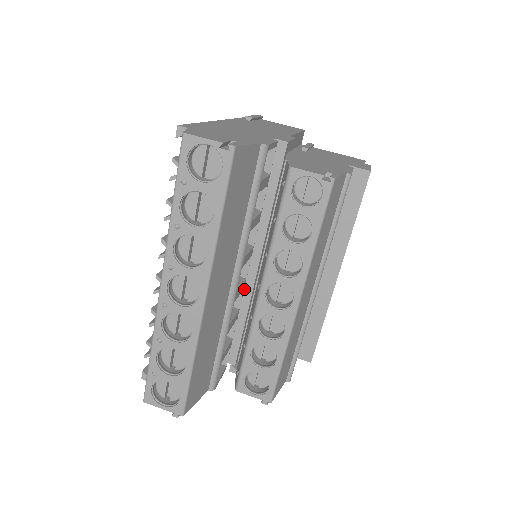
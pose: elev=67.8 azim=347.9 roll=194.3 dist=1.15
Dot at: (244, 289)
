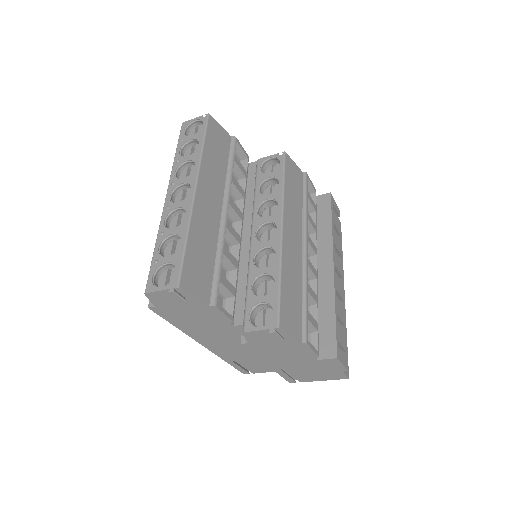
Dot at: (242, 255)
